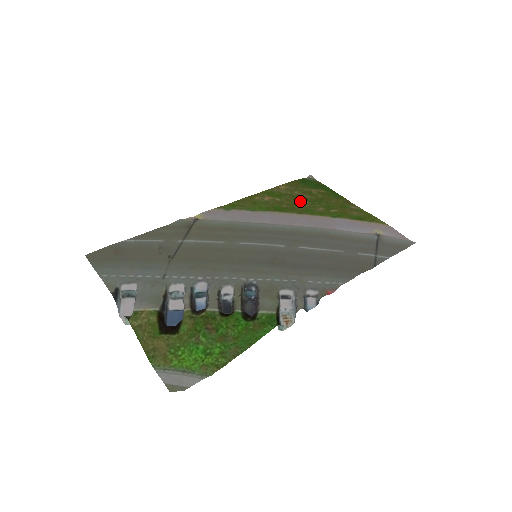
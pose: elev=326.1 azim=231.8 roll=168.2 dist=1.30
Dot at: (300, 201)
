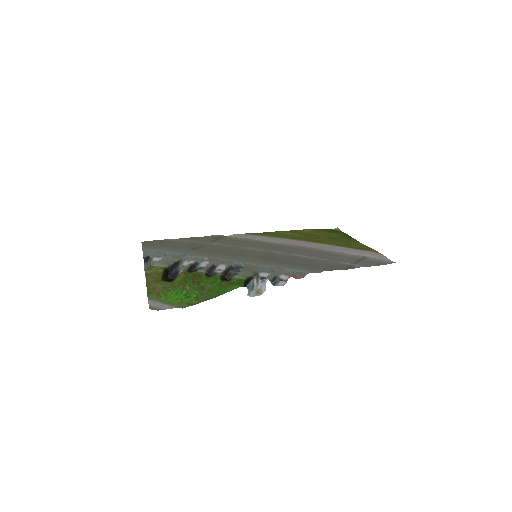
Dot at: (315, 237)
